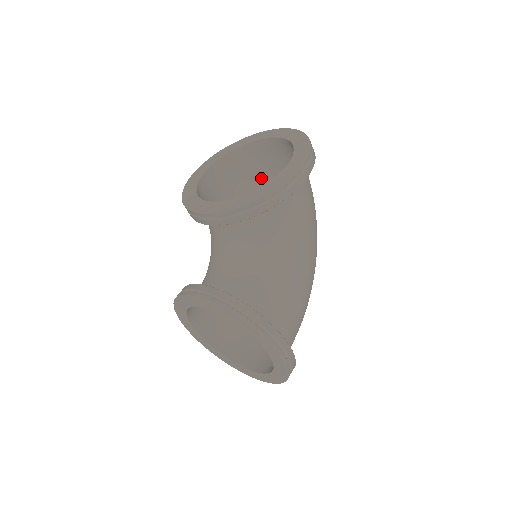
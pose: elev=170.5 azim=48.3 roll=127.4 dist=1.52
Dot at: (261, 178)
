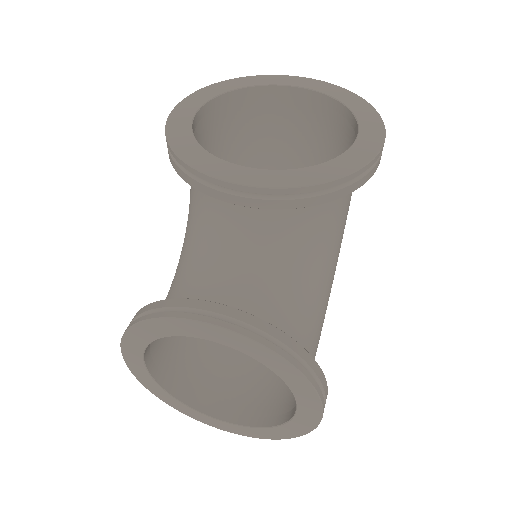
Dot at: (251, 142)
